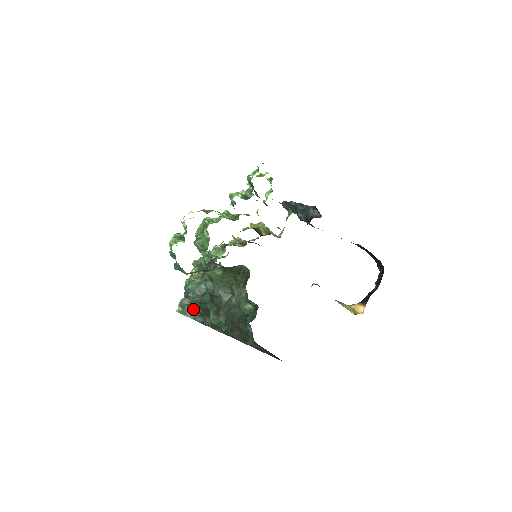
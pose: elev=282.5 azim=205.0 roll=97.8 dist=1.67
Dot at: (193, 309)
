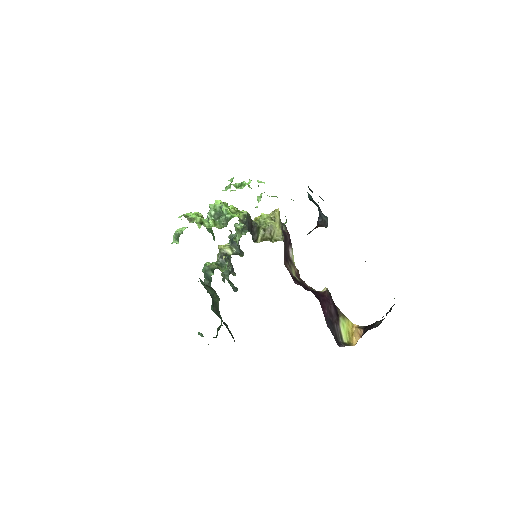
Dot at: (228, 272)
